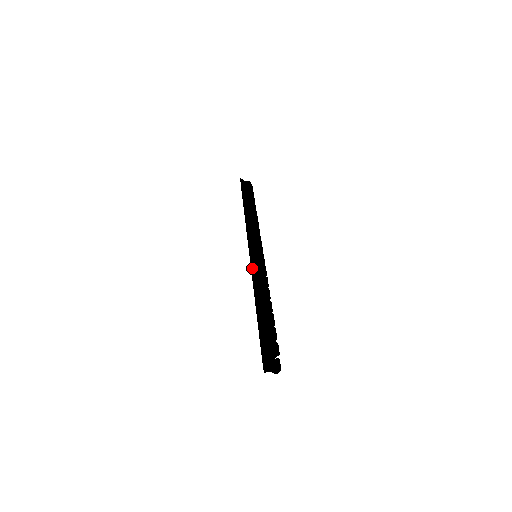
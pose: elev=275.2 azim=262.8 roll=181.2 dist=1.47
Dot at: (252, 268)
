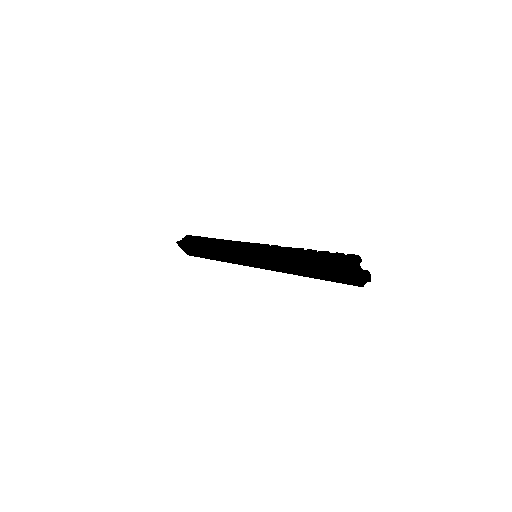
Dot at: (268, 255)
